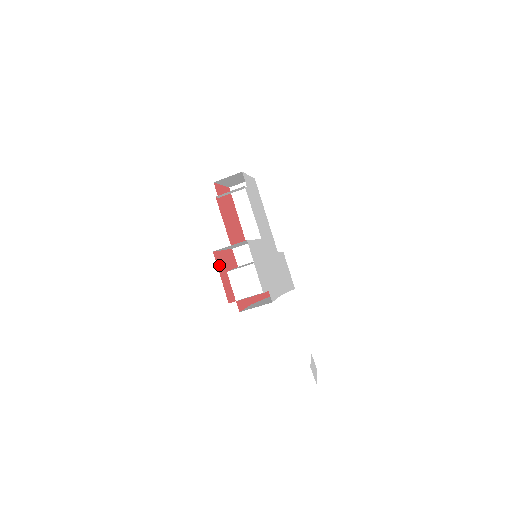
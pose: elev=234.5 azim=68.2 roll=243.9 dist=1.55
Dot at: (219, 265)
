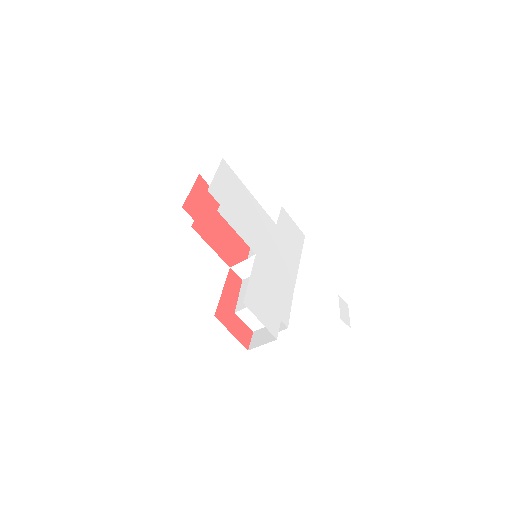
Dot at: (225, 320)
